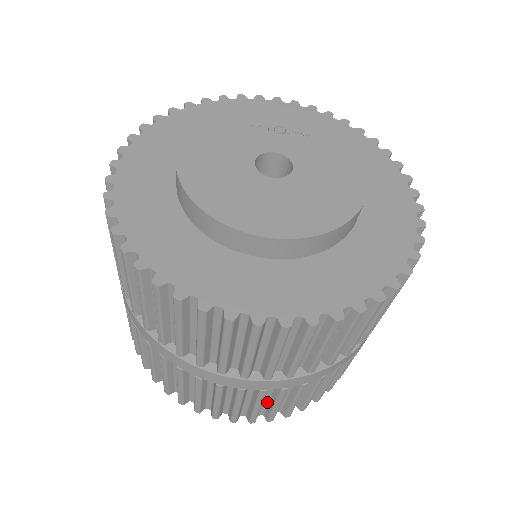
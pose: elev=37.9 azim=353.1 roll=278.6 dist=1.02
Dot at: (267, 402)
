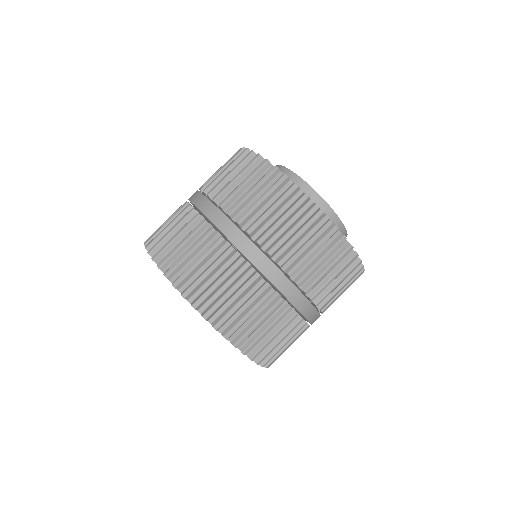
Dot at: occluded
